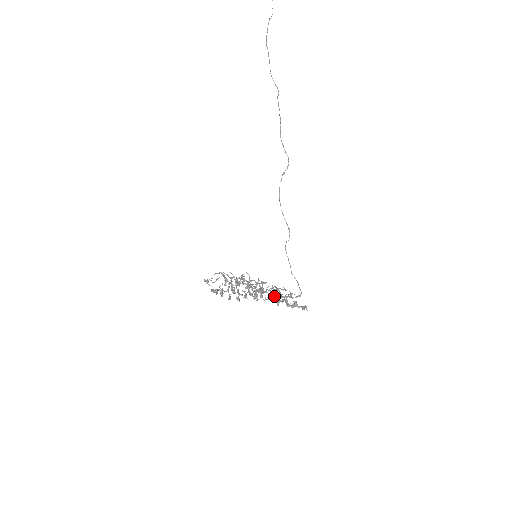
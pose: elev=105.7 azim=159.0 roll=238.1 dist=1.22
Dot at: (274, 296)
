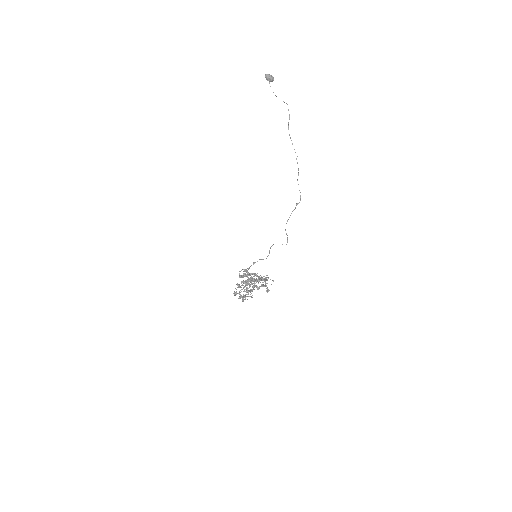
Dot at: (242, 269)
